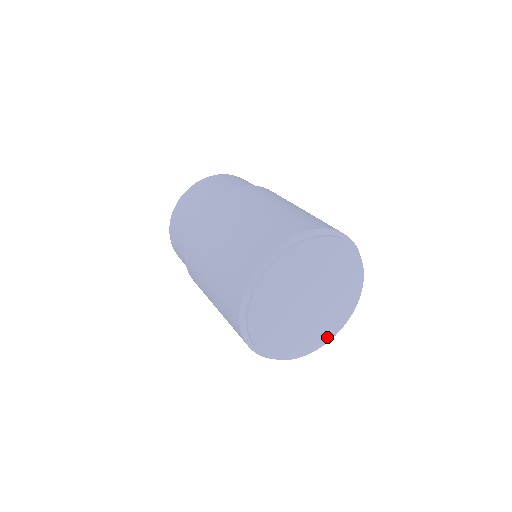
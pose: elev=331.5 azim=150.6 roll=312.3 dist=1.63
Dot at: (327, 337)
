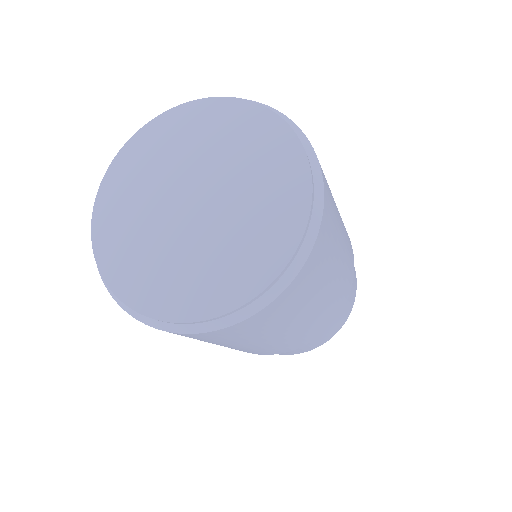
Dot at: (294, 223)
